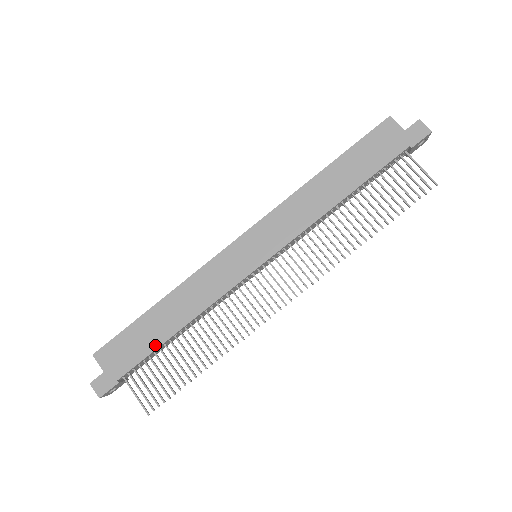
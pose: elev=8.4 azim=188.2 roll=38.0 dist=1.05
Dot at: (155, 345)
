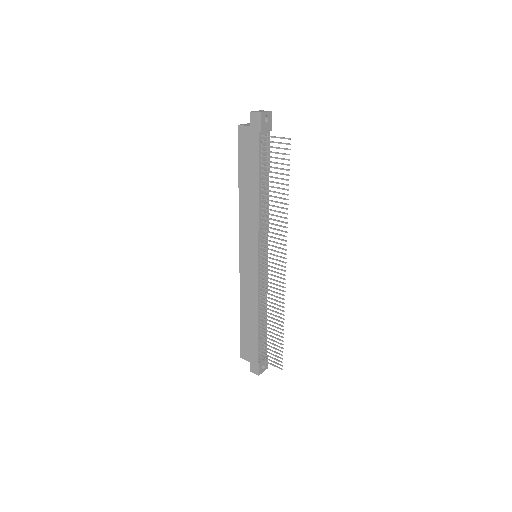
Dot at: (256, 336)
